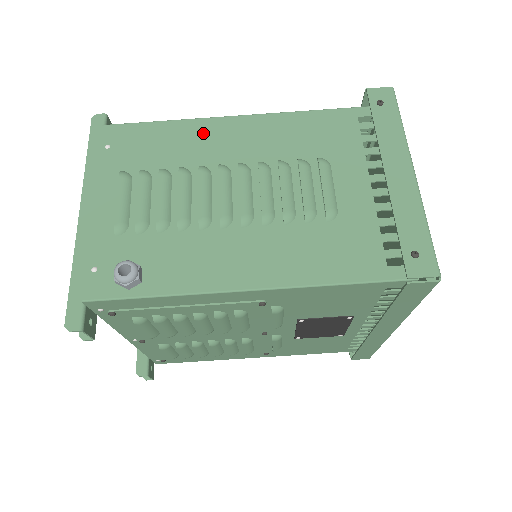
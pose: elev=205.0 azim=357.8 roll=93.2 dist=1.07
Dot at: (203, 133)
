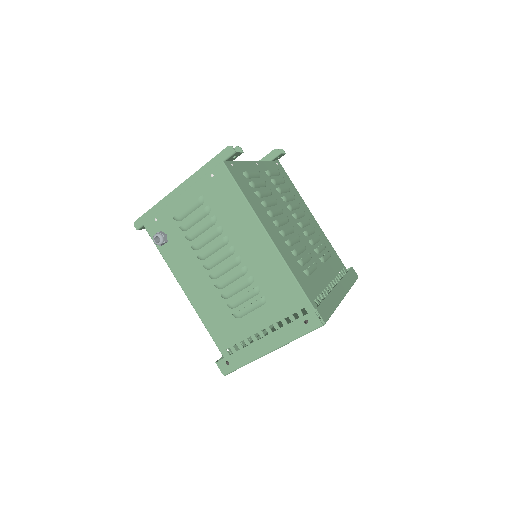
Dot at: (248, 224)
